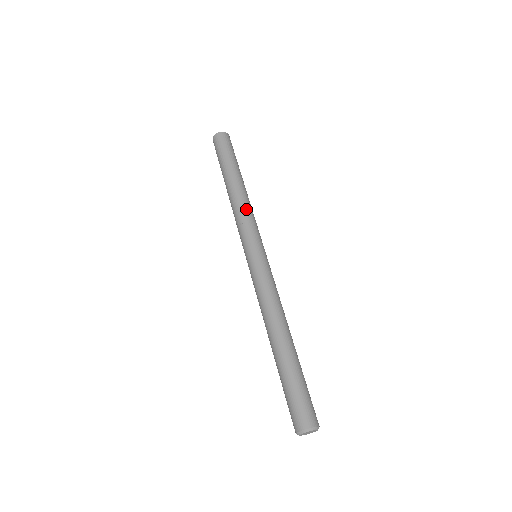
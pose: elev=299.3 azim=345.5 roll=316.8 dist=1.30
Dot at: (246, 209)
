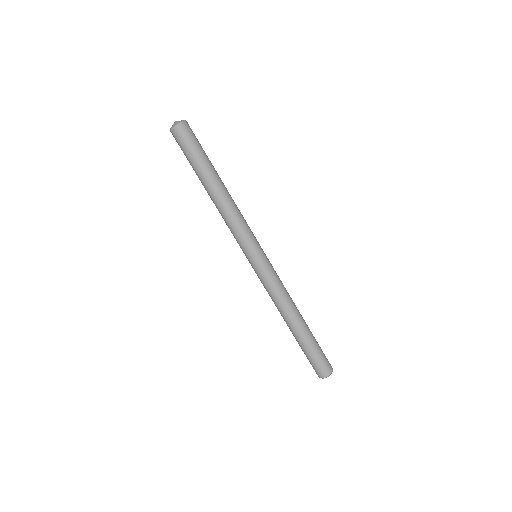
Dot at: (228, 221)
